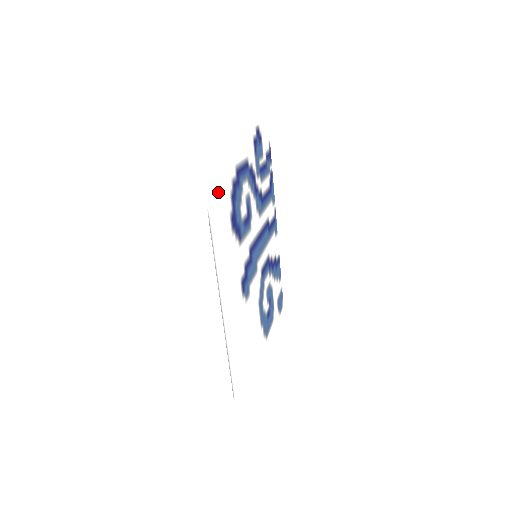
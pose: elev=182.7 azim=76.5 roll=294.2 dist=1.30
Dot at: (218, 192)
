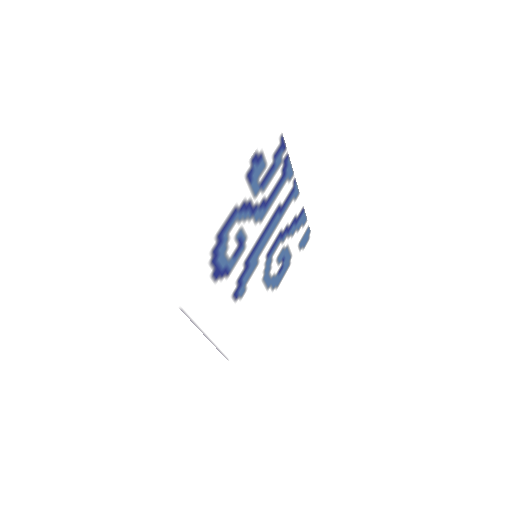
Dot at: (191, 282)
